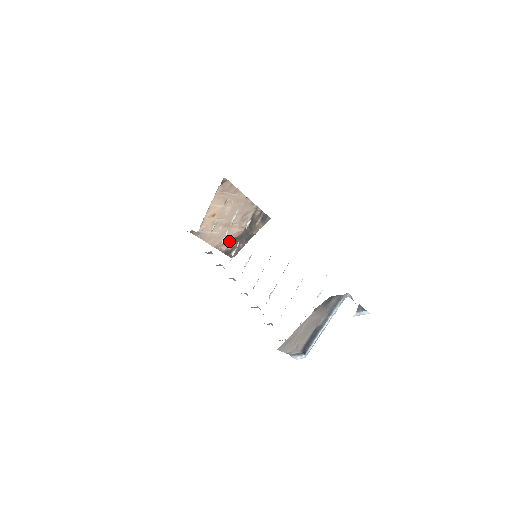
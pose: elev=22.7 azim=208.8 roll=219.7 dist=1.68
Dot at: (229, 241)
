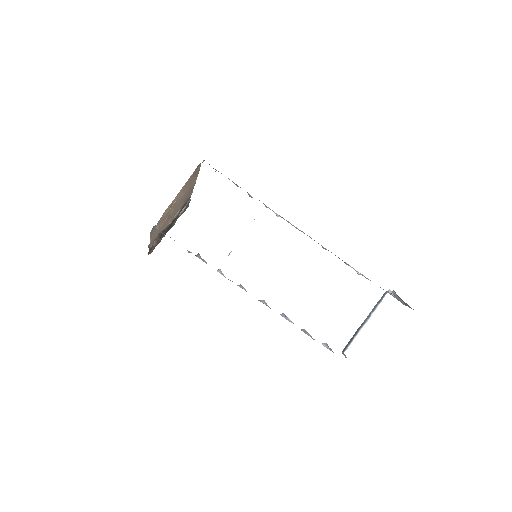
Dot at: occluded
